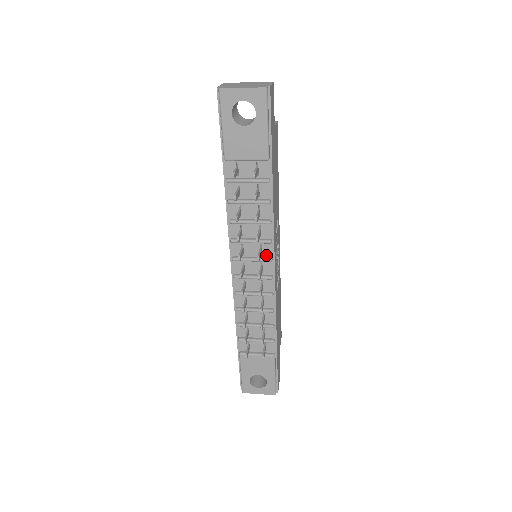
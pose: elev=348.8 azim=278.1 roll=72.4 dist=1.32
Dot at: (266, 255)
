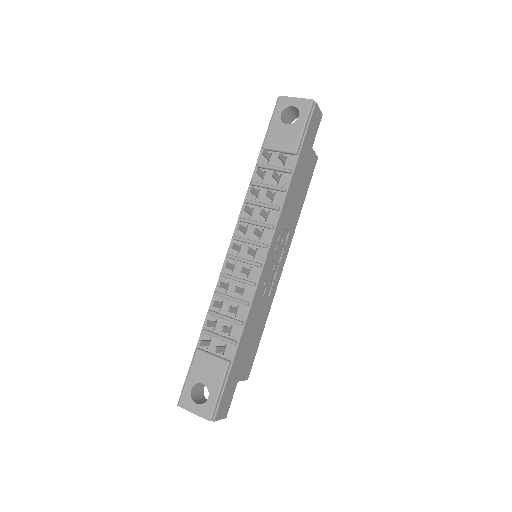
Dot at: (264, 241)
